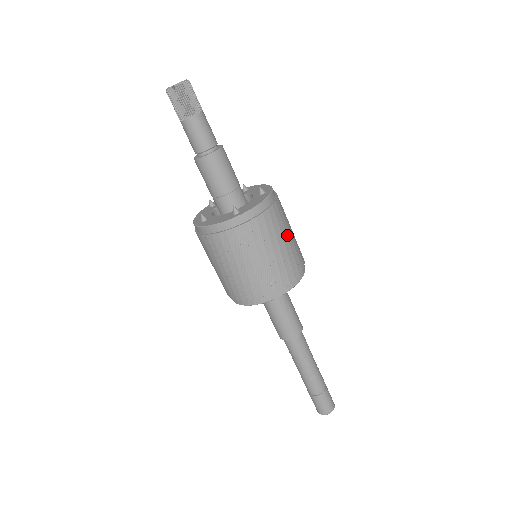
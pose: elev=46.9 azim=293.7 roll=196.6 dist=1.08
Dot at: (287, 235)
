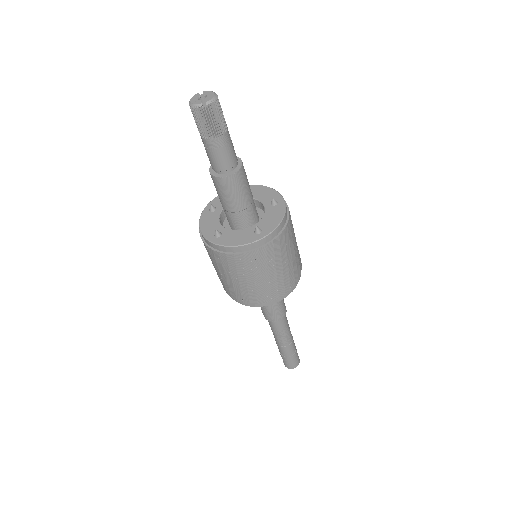
Dot at: (295, 242)
